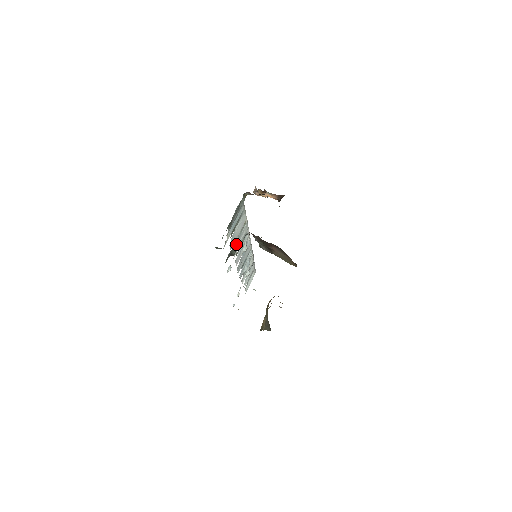
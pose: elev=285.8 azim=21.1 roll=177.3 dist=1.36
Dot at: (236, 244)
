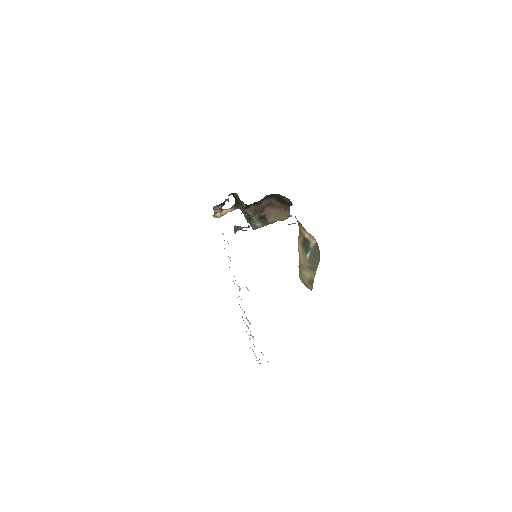
Dot at: occluded
